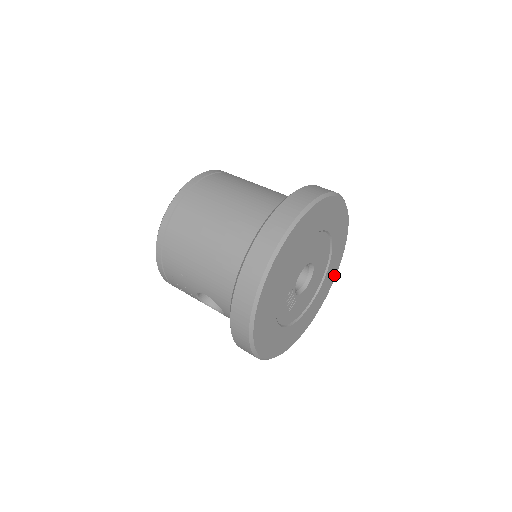
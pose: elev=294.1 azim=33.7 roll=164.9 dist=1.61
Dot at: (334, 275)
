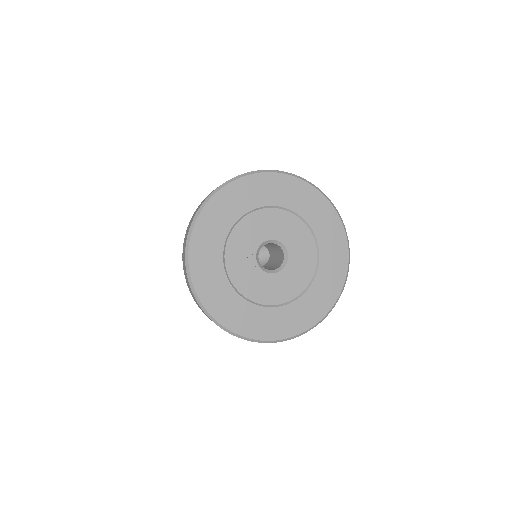
Dot at: (326, 307)
